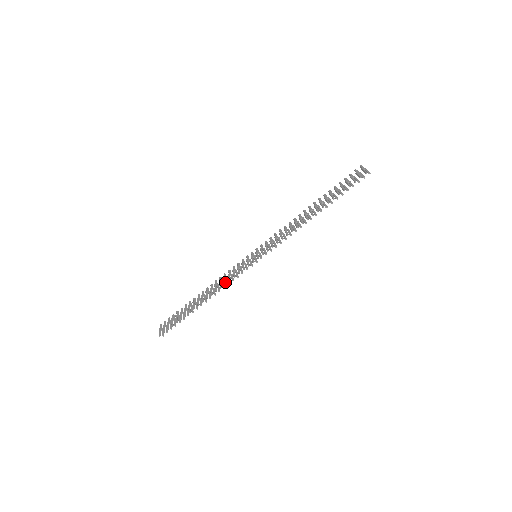
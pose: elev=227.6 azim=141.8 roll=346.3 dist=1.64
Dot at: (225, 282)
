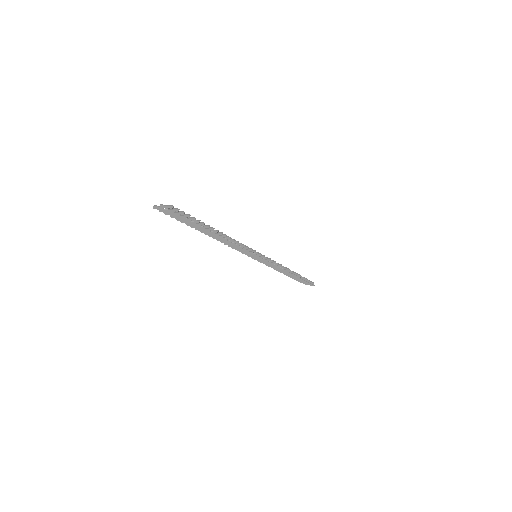
Dot at: (240, 243)
